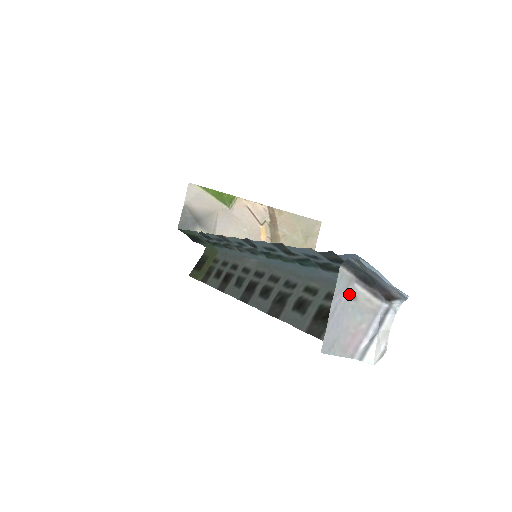
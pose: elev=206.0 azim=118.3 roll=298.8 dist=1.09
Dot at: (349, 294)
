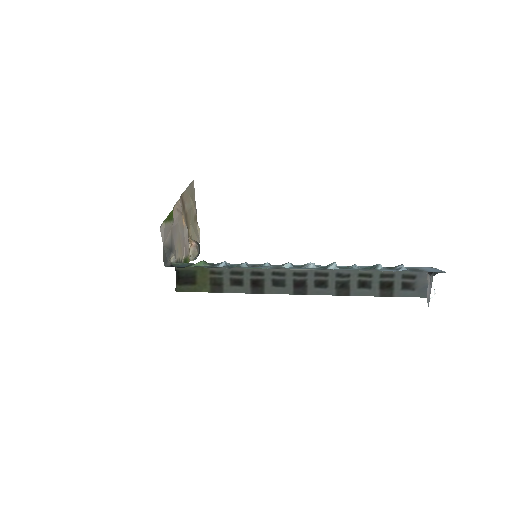
Dot at: (430, 282)
